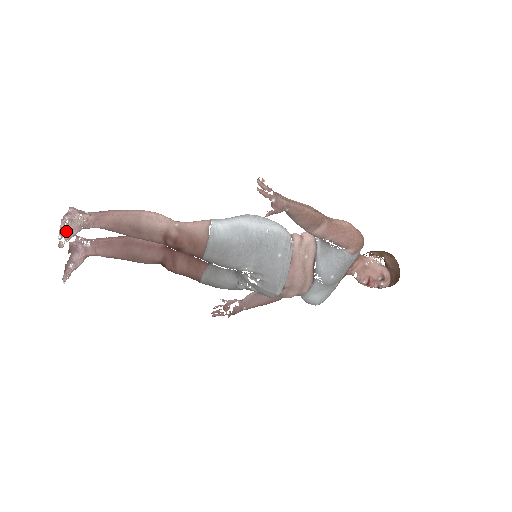
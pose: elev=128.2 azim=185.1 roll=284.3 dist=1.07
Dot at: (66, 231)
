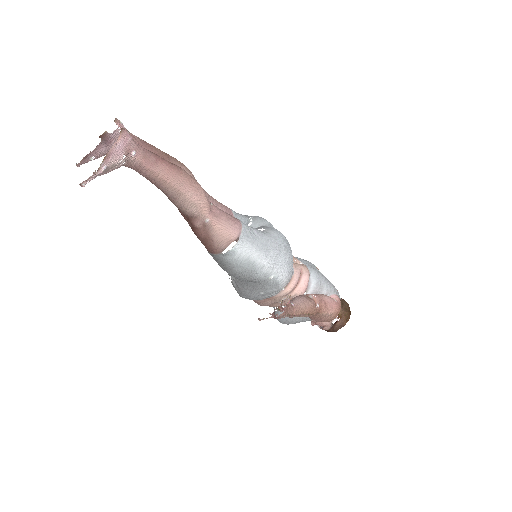
Dot at: (95, 177)
